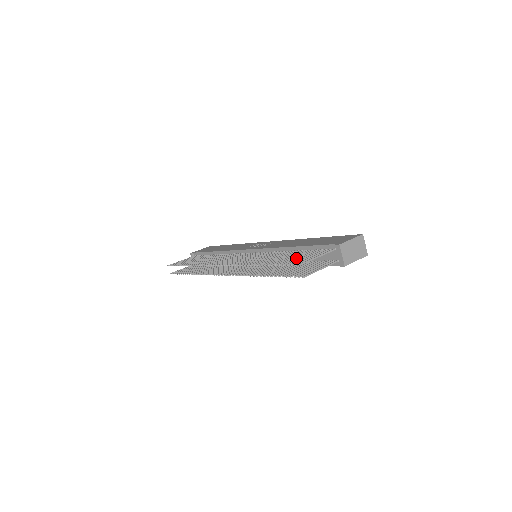
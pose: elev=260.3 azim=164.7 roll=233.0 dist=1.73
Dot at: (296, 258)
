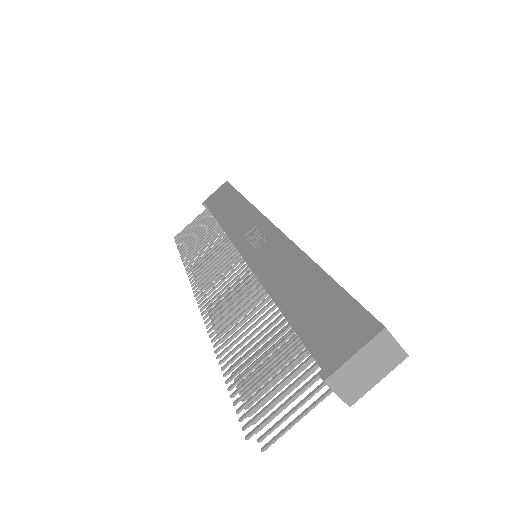
Dot at: (258, 381)
